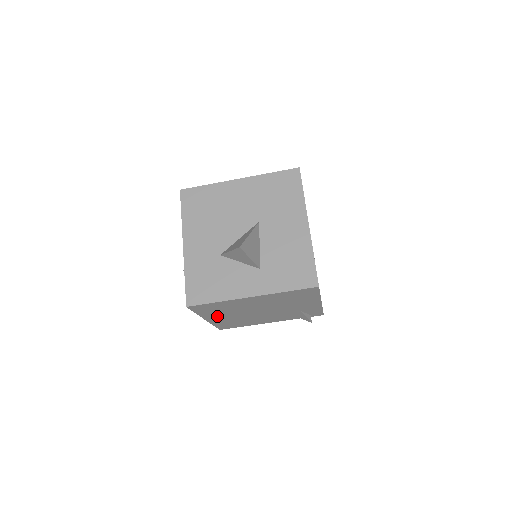
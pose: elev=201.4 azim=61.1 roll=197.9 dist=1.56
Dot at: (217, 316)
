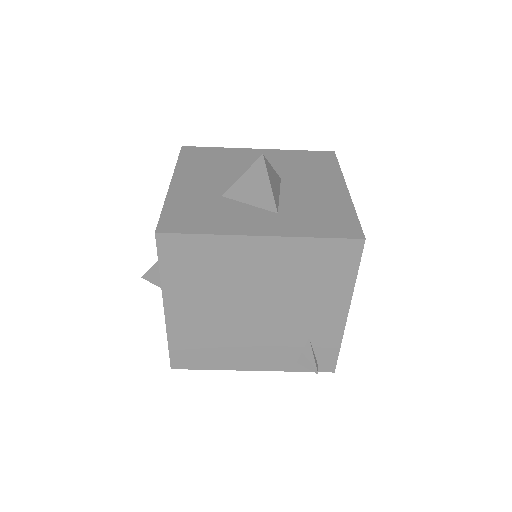
Dot at: (186, 302)
